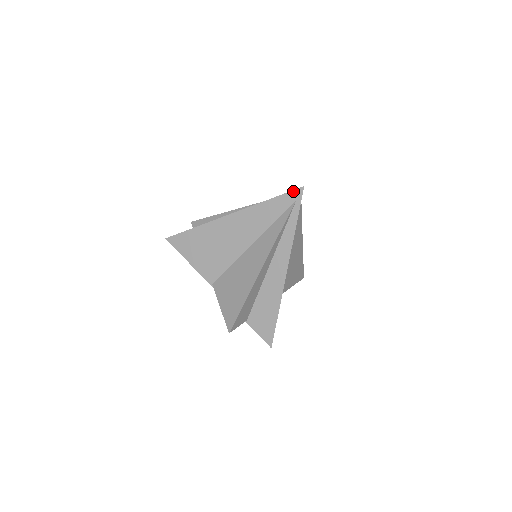
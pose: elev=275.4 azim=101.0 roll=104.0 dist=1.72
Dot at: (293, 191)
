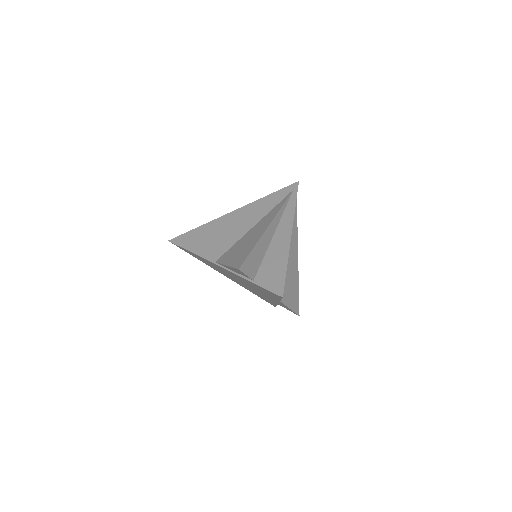
Dot at: (290, 185)
